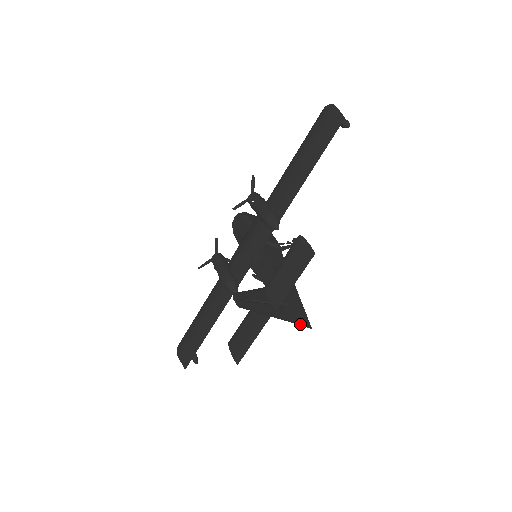
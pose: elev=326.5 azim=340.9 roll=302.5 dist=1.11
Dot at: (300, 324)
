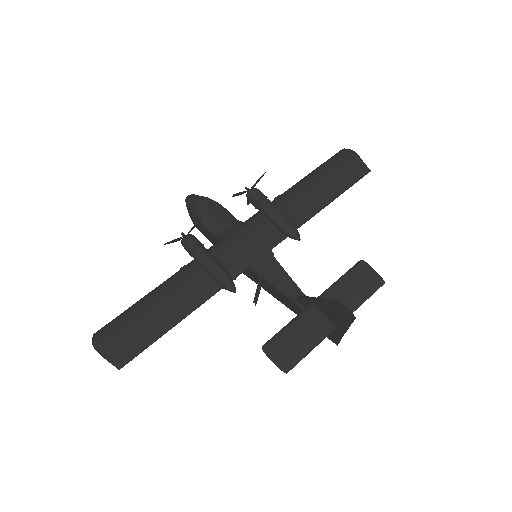
Dot at: (339, 340)
